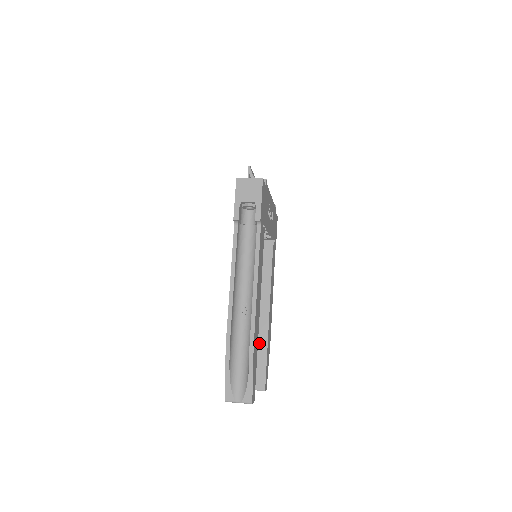
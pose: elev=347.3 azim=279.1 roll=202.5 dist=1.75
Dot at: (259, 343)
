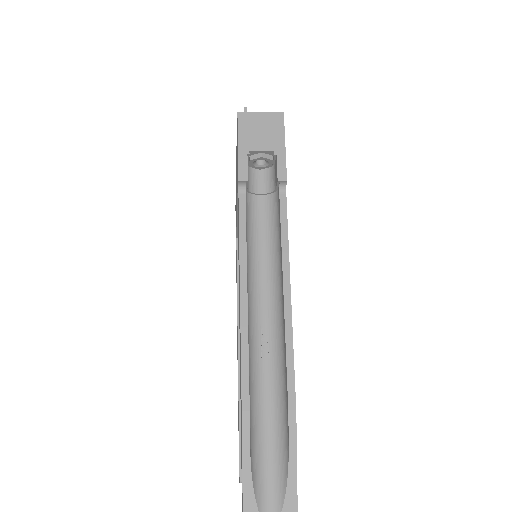
Dot at: occluded
